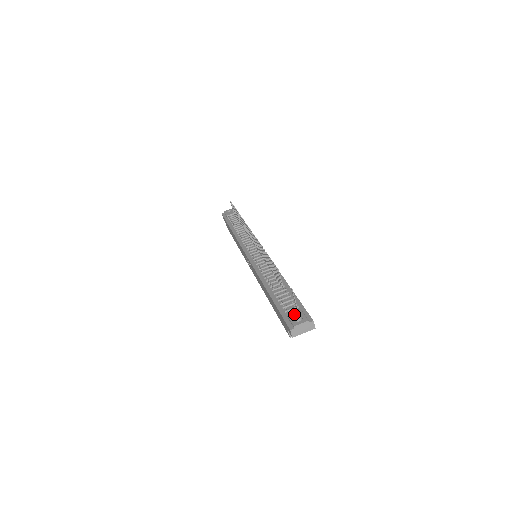
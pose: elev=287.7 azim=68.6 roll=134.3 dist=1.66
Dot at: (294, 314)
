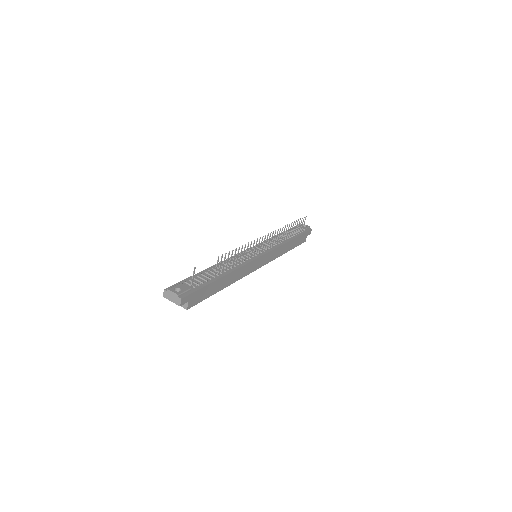
Dot at: (182, 286)
